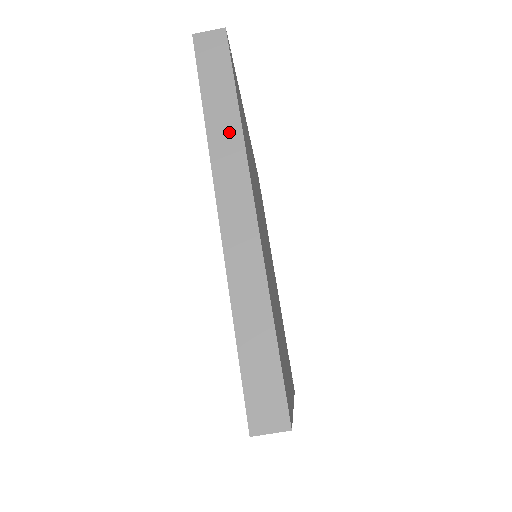
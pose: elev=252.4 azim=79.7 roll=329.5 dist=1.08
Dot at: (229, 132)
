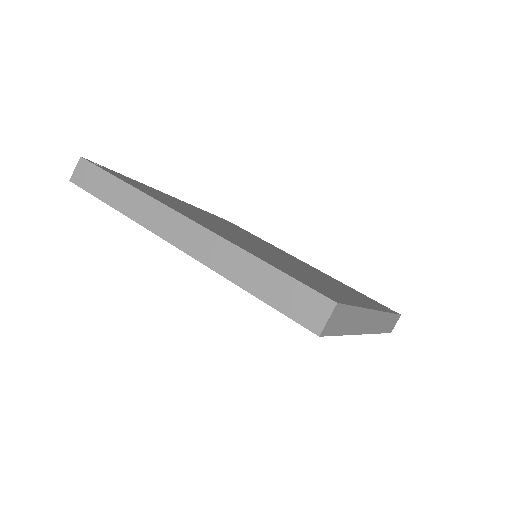
Dot at: (134, 200)
